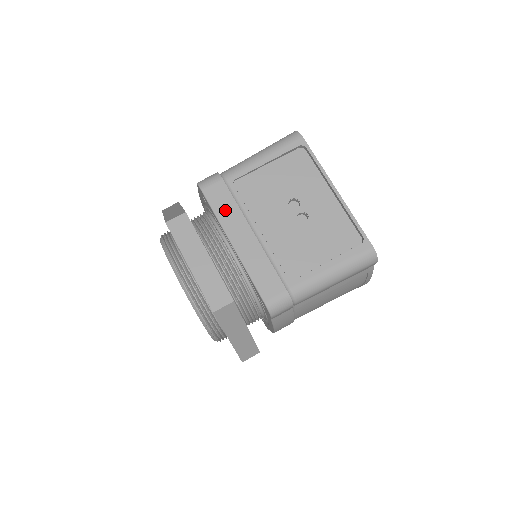
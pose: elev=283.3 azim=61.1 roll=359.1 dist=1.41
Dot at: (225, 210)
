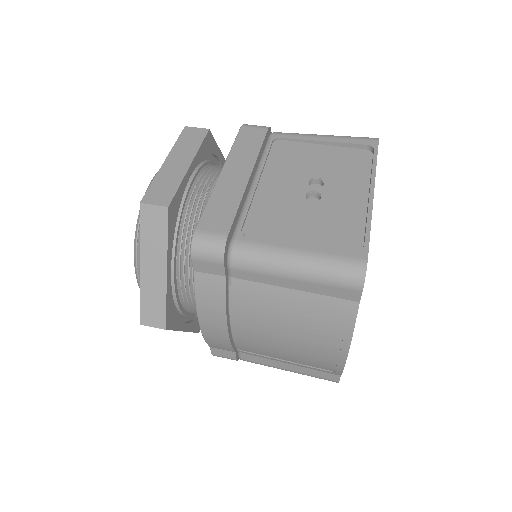
Dot at: (245, 148)
